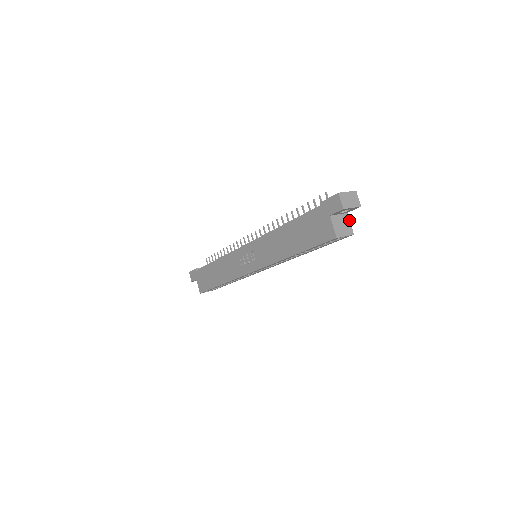
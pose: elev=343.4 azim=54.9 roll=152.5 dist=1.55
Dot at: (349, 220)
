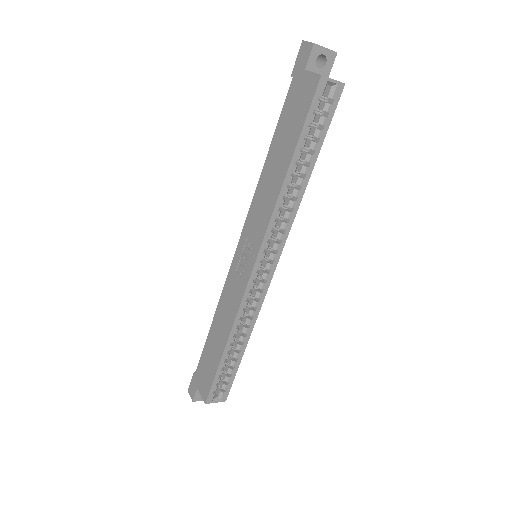
Dot at: occluded
